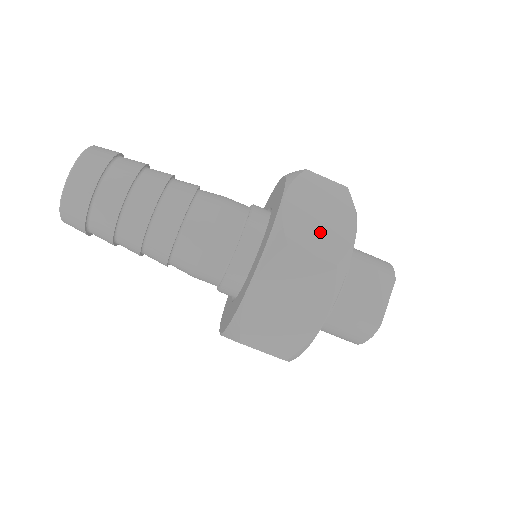
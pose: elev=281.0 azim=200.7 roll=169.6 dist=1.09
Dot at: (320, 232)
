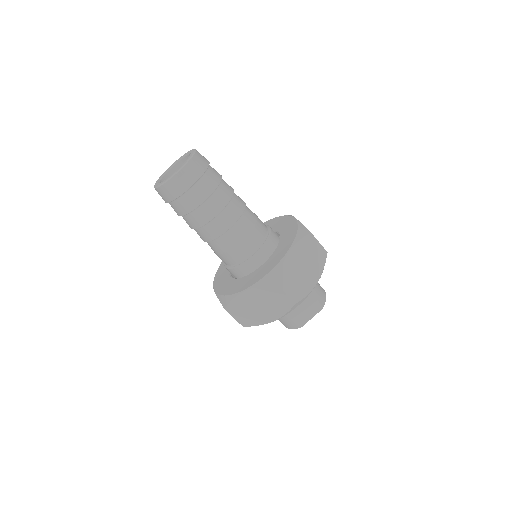
Dot at: (297, 280)
